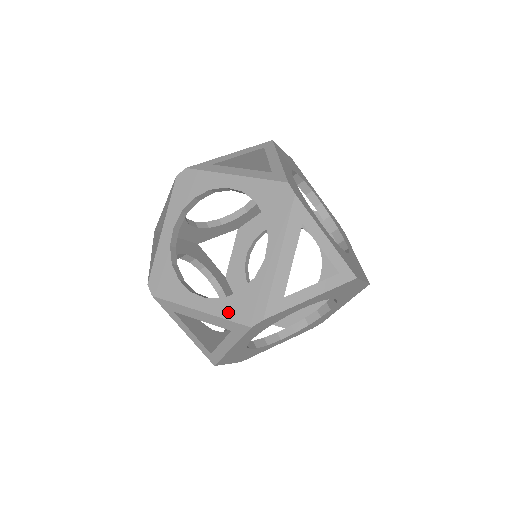
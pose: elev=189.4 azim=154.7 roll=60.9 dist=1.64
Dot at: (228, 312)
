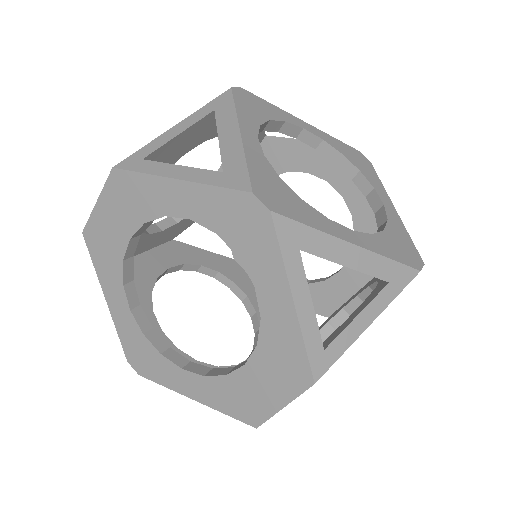
Dot at: (388, 251)
